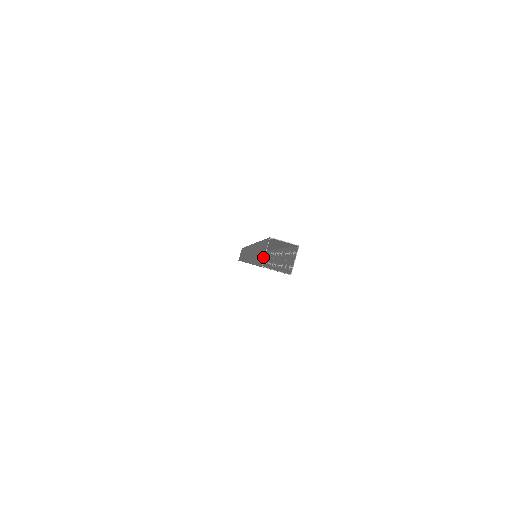
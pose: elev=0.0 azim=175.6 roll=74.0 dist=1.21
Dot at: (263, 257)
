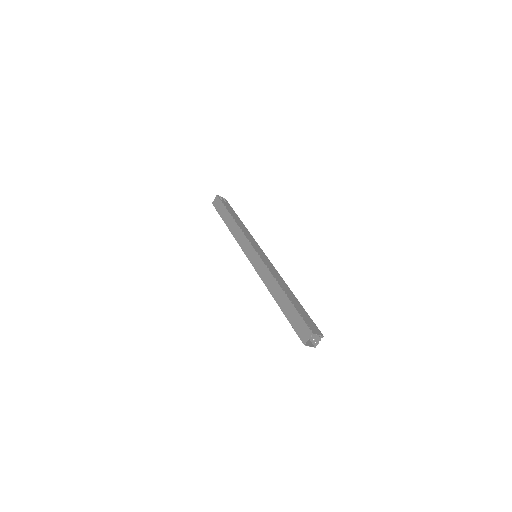
Dot at: (305, 339)
